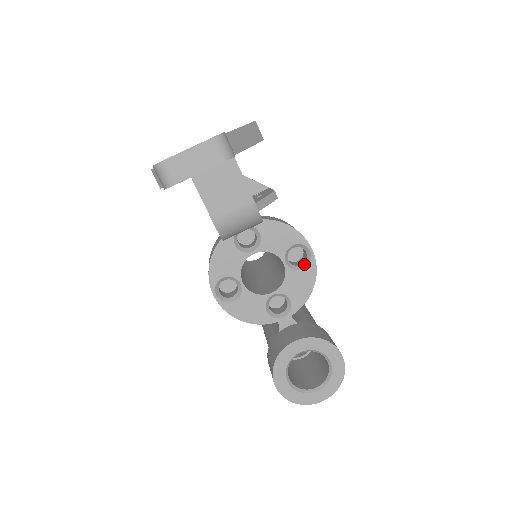
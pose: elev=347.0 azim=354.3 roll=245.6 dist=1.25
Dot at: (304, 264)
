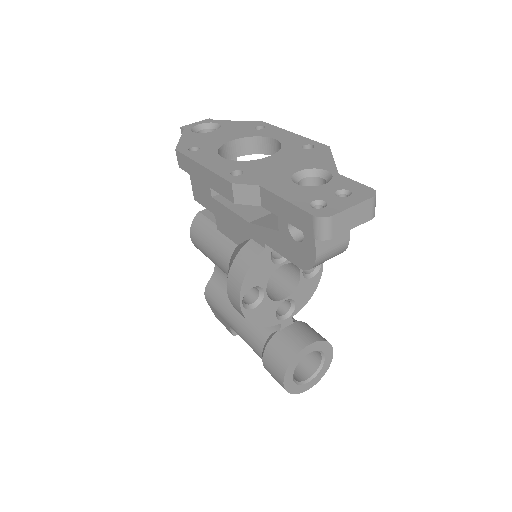
Dot at: (313, 273)
